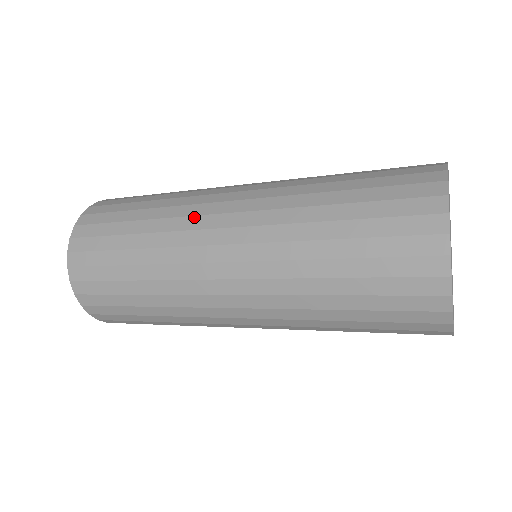
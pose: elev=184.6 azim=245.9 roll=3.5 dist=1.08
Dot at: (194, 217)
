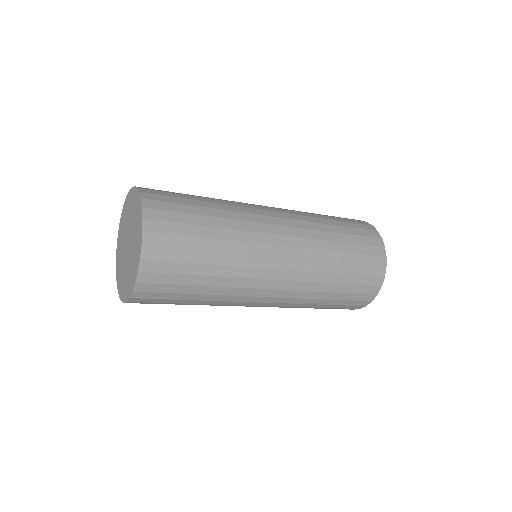
Dot at: occluded
